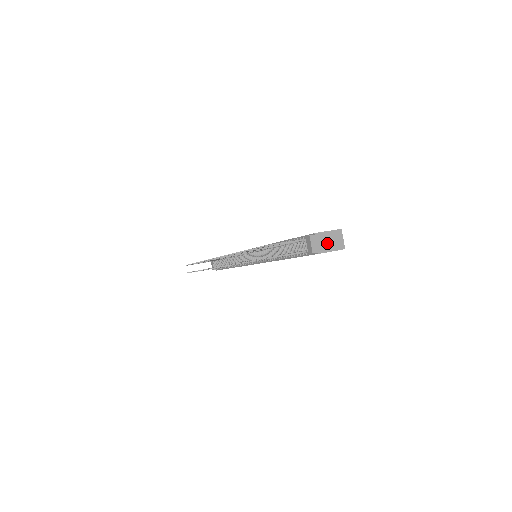
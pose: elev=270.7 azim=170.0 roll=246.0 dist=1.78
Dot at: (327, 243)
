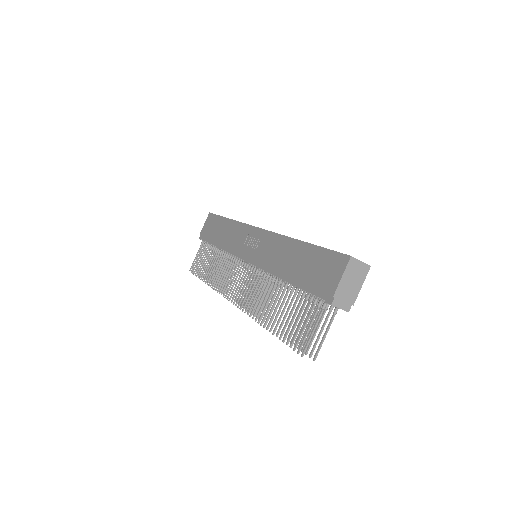
Dot at: (351, 286)
